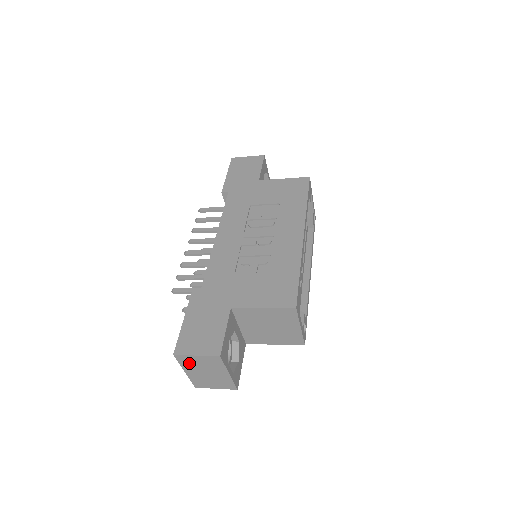
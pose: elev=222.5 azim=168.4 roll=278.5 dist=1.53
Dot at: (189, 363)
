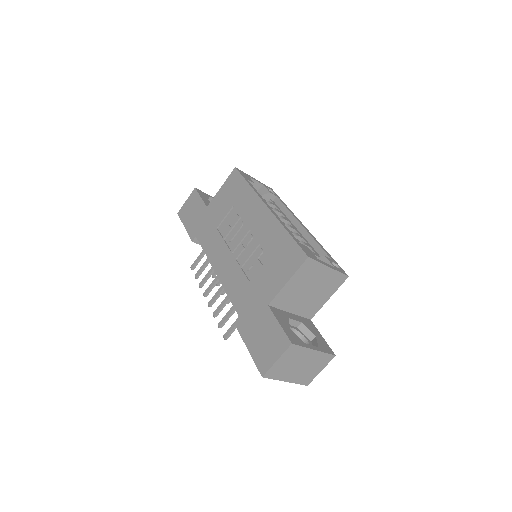
Dot at: (280, 372)
